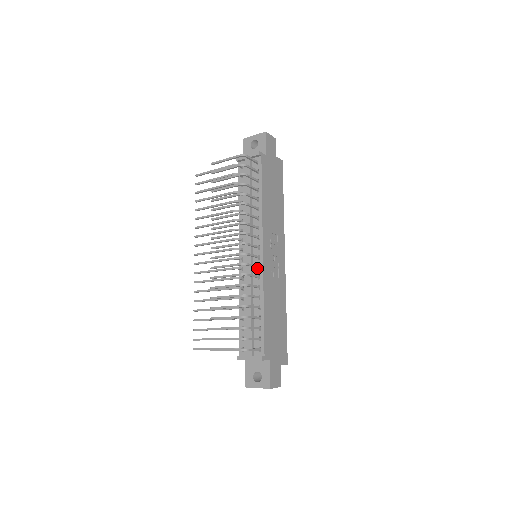
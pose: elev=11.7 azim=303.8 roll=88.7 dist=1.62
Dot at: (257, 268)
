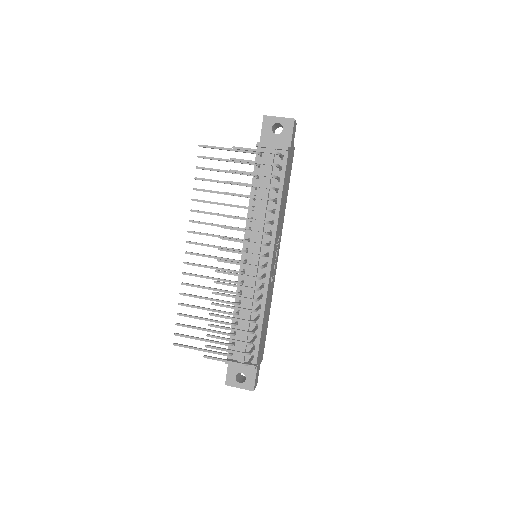
Dot at: occluded
